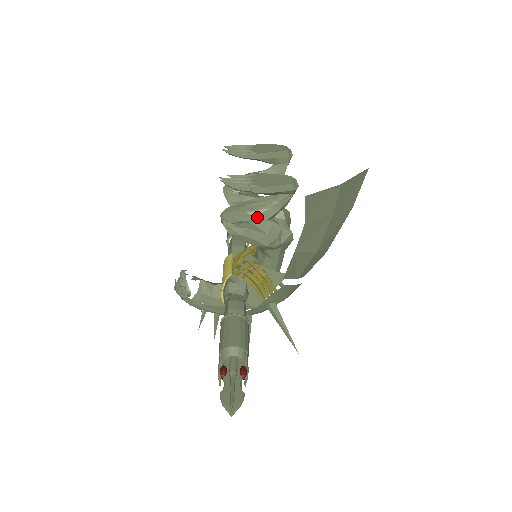
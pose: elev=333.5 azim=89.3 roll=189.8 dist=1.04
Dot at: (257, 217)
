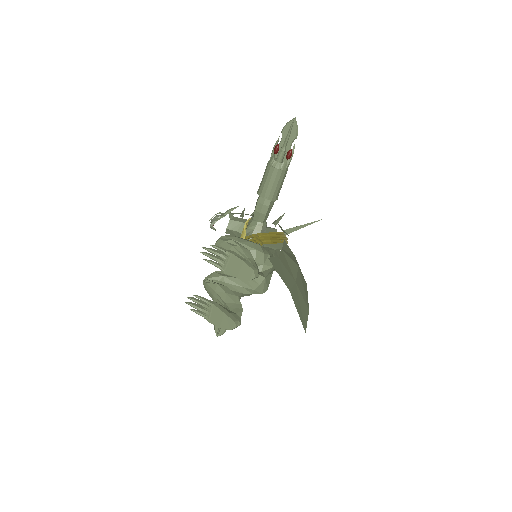
Dot at: occluded
